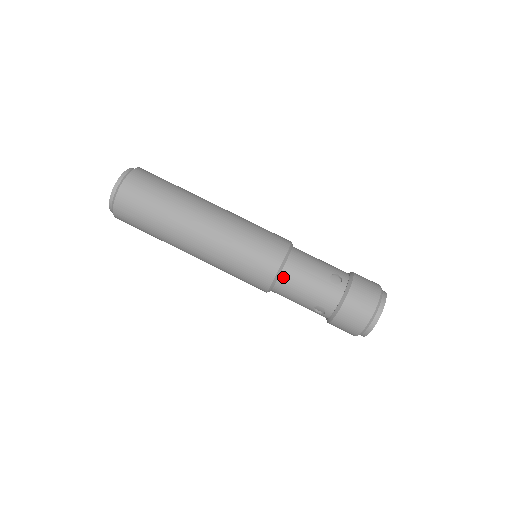
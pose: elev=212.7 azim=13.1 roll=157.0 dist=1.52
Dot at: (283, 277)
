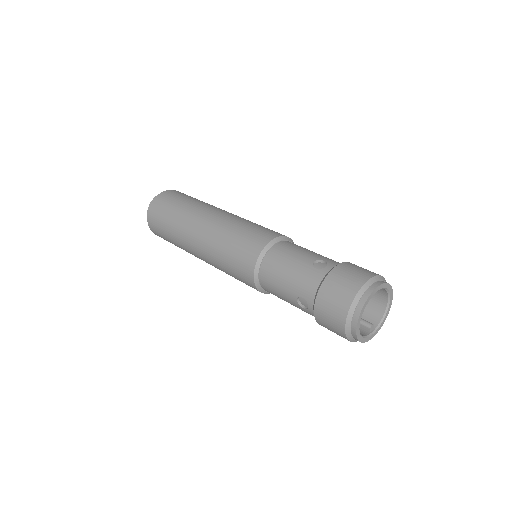
Dot at: (265, 265)
